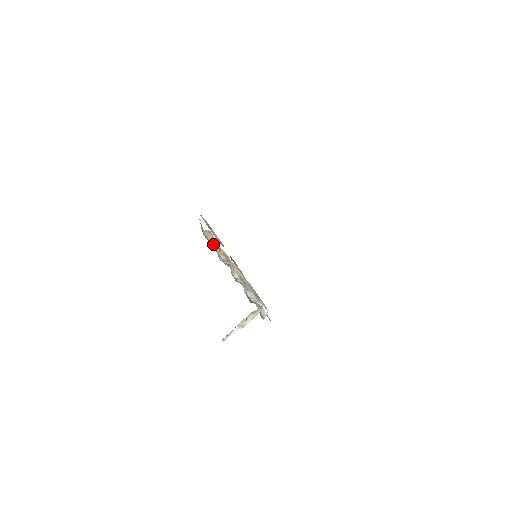
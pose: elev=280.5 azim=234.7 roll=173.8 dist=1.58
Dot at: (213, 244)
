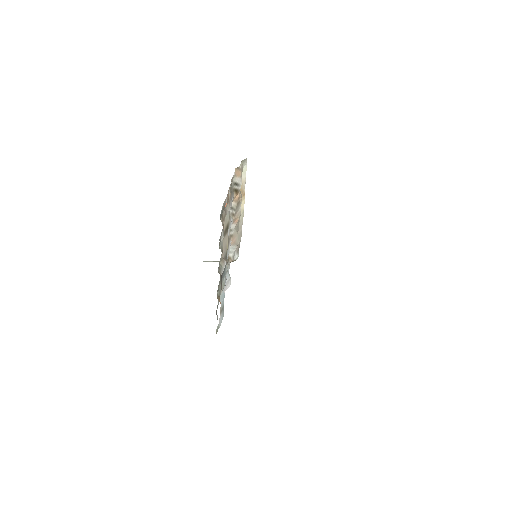
Dot at: (234, 187)
